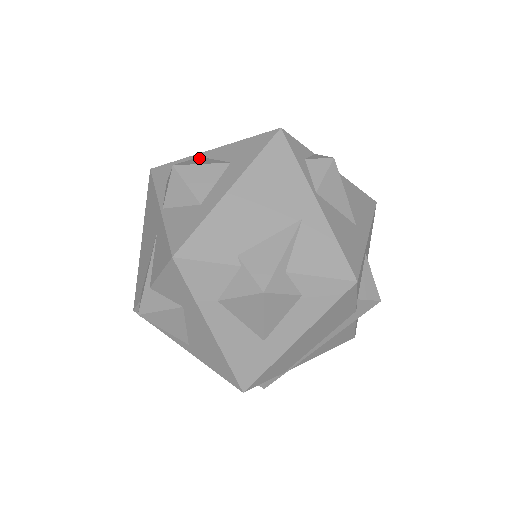
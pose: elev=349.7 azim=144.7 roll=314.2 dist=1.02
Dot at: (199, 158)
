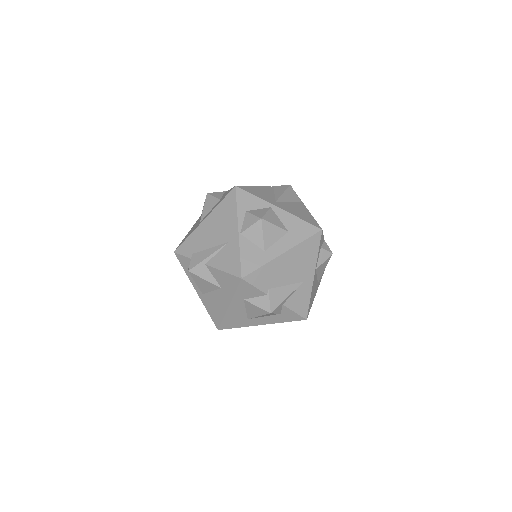
Dot at: (272, 211)
